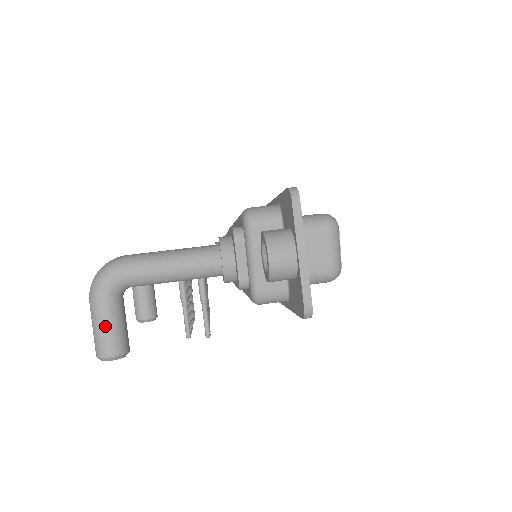
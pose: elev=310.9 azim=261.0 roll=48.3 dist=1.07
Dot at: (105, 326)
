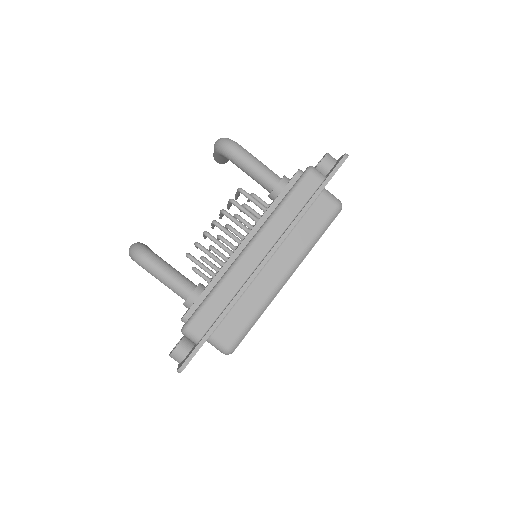
Dot at: occluded
